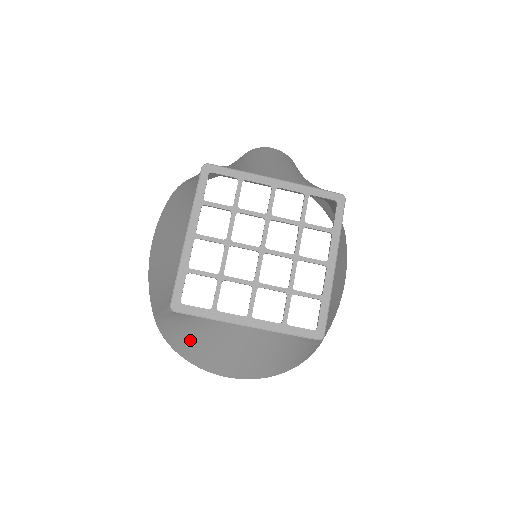
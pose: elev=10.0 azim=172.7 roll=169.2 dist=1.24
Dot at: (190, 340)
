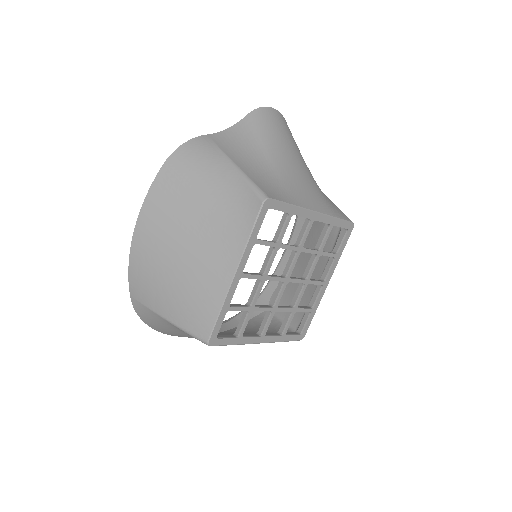
Dot at: (184, 334)
